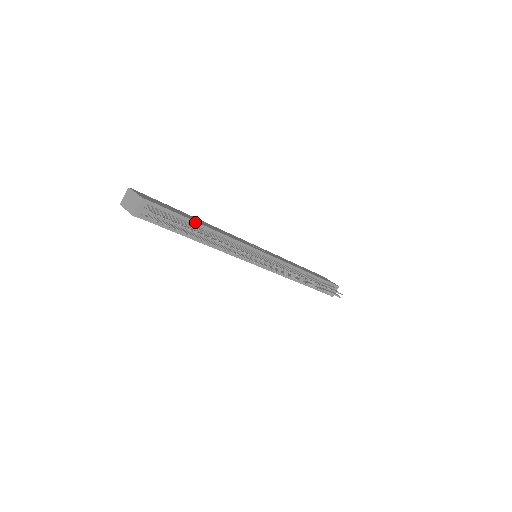
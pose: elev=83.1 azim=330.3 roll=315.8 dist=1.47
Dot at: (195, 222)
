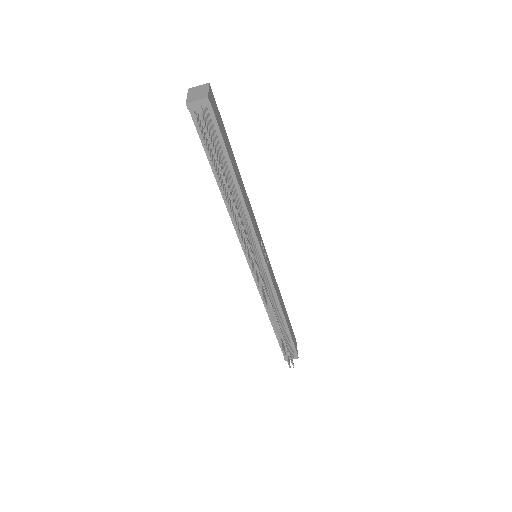
Dot at: (232, 168)
